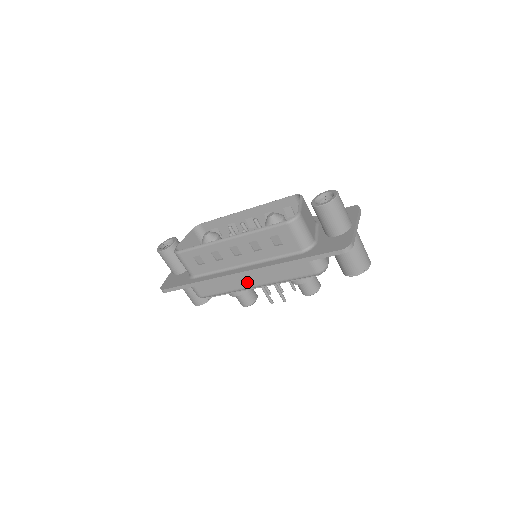
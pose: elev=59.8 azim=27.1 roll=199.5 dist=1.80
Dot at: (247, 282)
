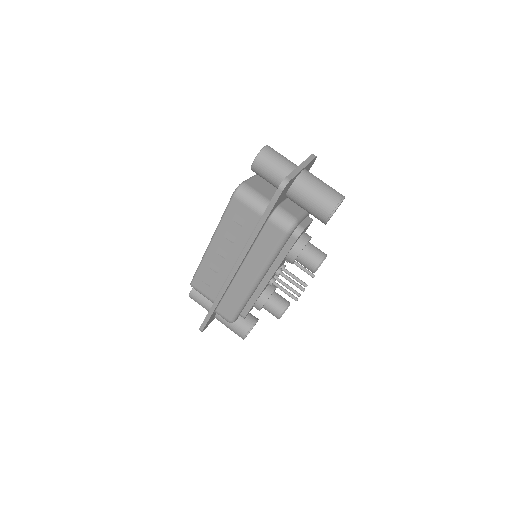
Dot at: (247, 280)
